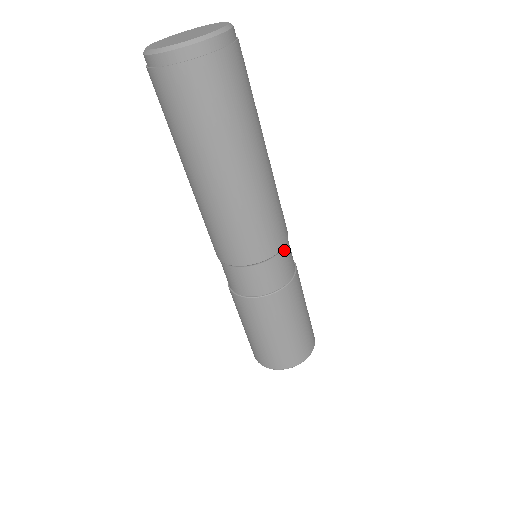
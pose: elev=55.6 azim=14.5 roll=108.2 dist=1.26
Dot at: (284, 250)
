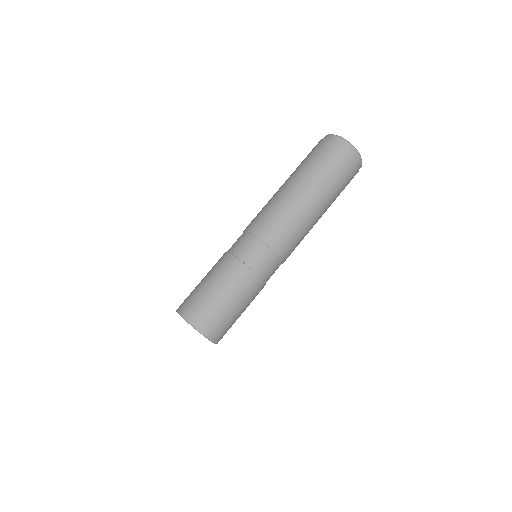
Dot at: occluded
